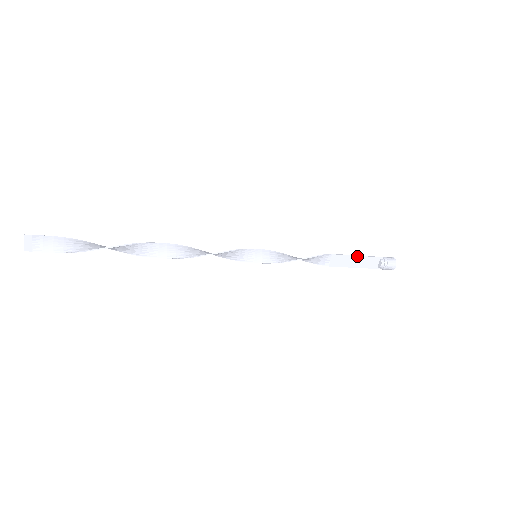
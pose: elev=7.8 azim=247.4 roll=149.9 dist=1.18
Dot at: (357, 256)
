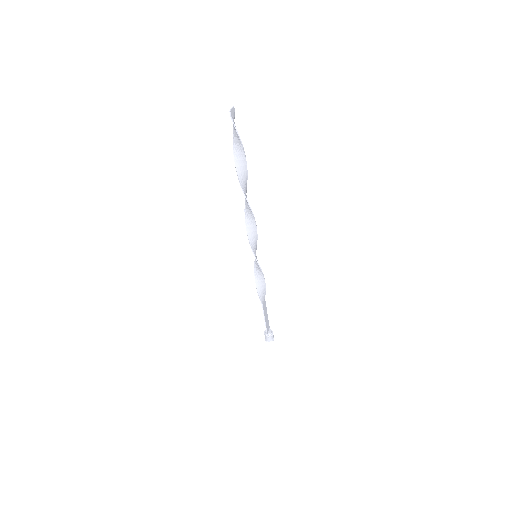
Dot at: (267, 314)
